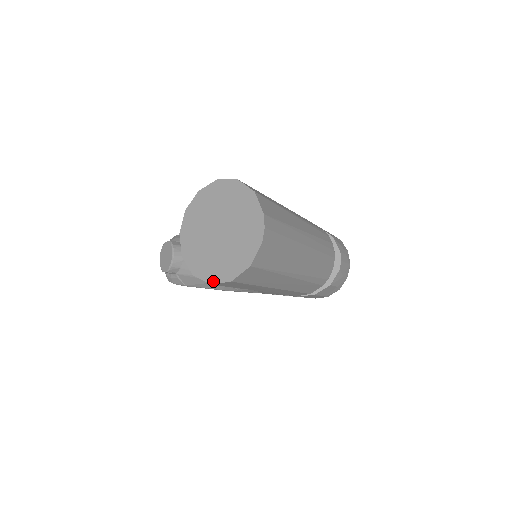
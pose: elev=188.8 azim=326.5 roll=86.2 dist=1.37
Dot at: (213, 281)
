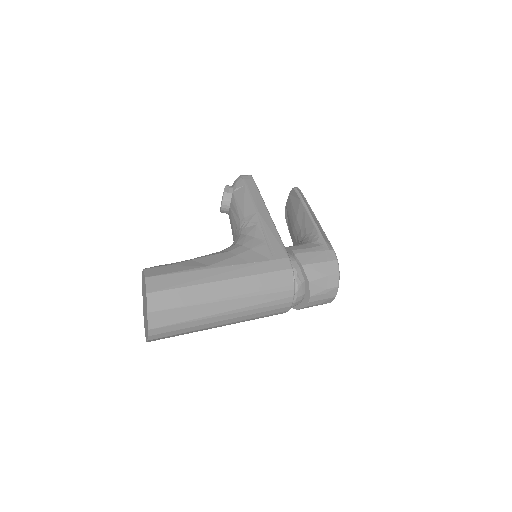
Dot at: (144, 324)
